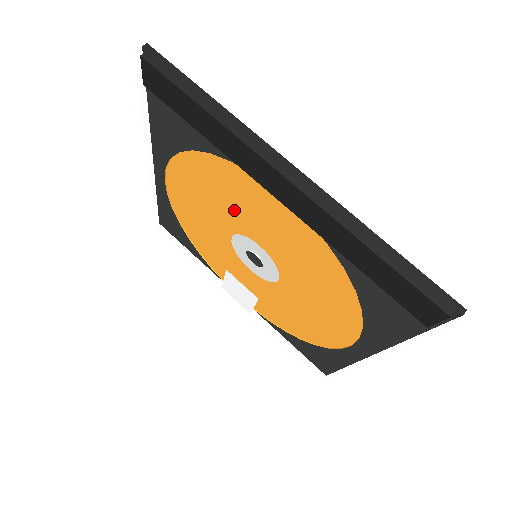
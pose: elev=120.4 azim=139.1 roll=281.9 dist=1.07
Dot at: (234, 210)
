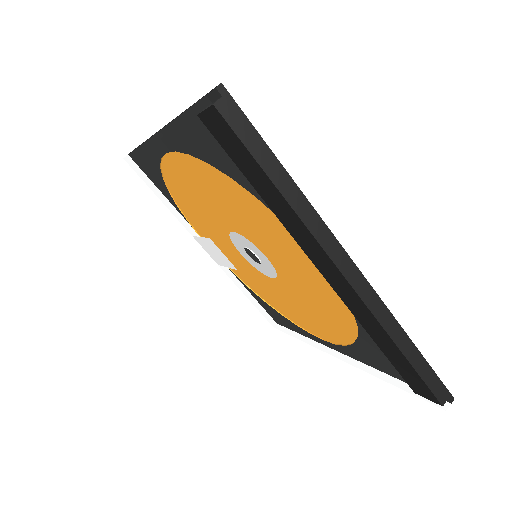
Dot at: (258, 238)
